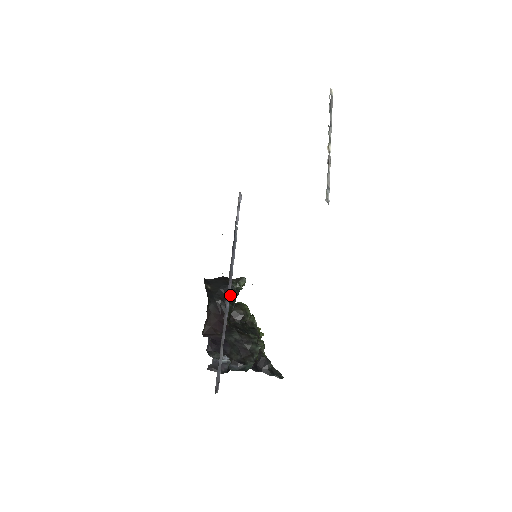
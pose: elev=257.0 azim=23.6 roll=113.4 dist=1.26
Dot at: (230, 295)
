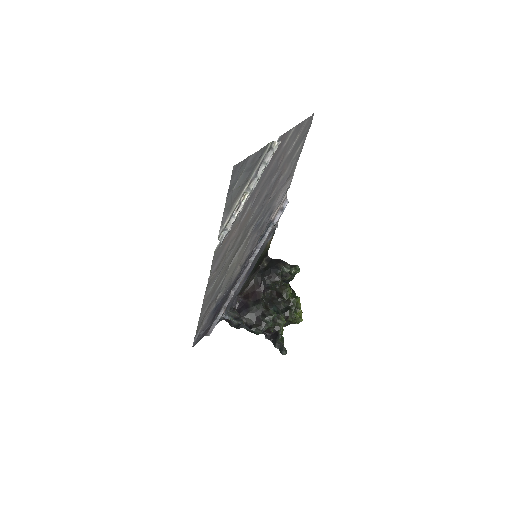
Dot at: (275, 276)
